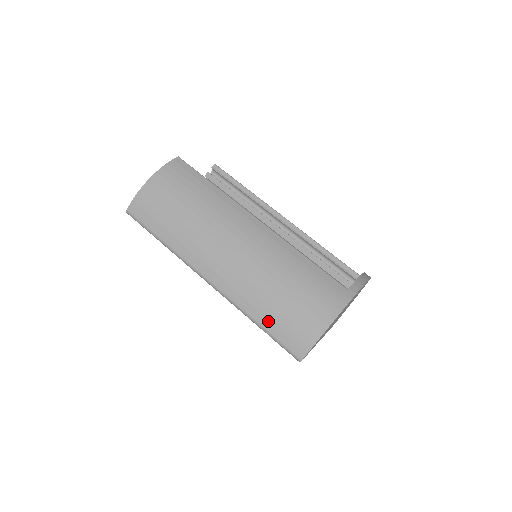
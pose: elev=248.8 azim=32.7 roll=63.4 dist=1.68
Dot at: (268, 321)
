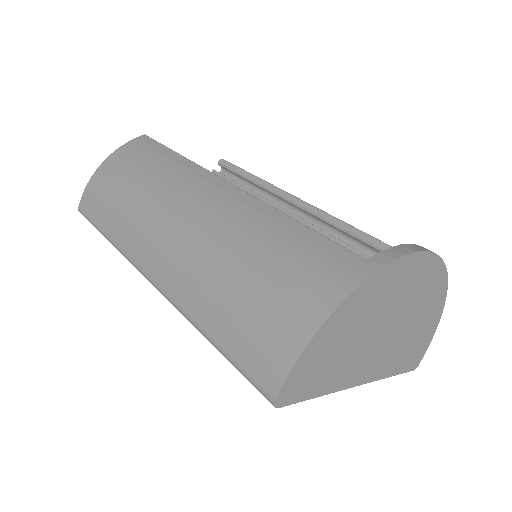
Dot at: (221, 330)
